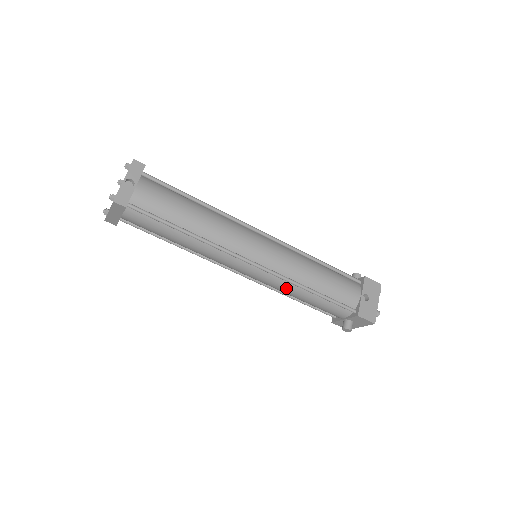
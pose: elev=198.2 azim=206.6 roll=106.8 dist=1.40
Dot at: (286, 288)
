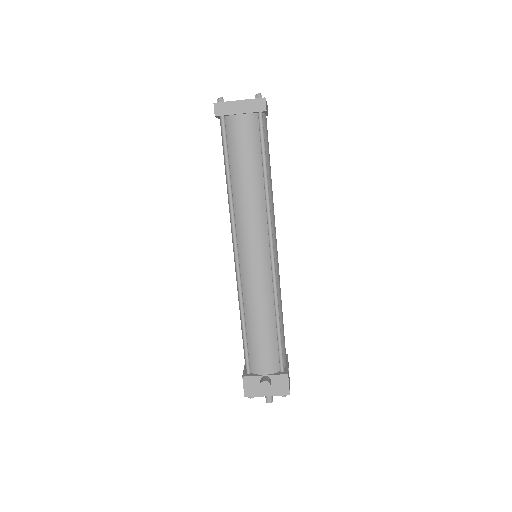
Dot at: (264, 299)
